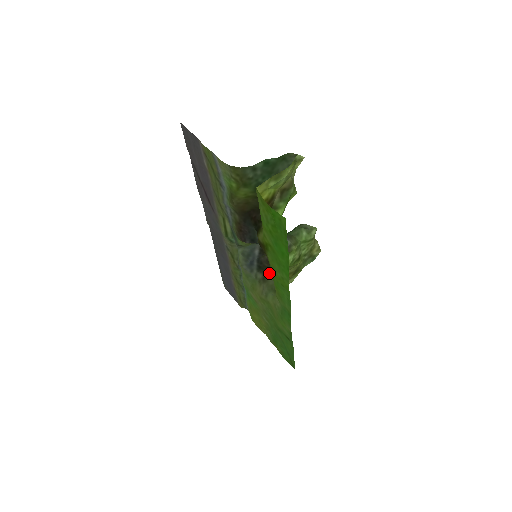
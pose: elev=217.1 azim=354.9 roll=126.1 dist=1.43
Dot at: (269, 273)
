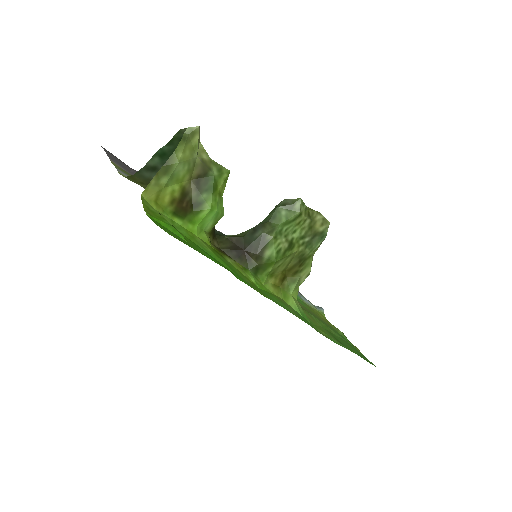
Dot at: occluded
